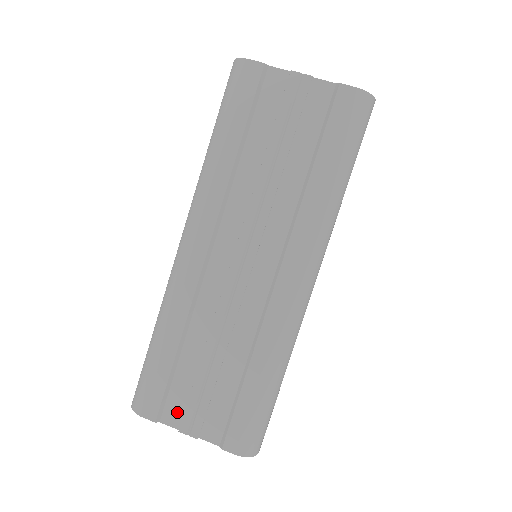
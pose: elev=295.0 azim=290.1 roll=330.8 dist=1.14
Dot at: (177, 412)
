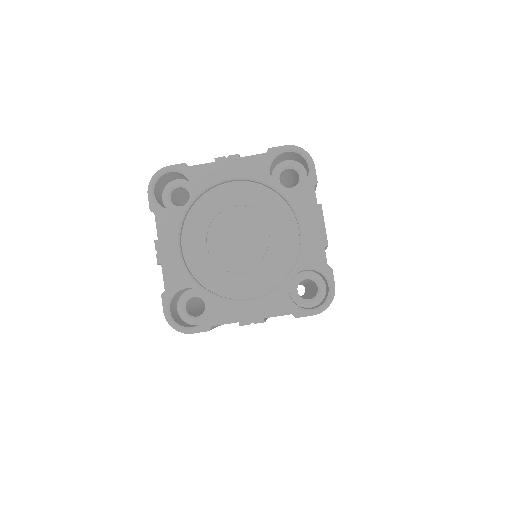
Dot at: occluded
